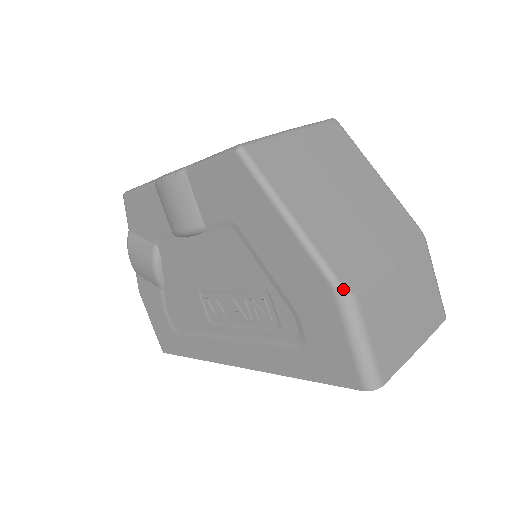
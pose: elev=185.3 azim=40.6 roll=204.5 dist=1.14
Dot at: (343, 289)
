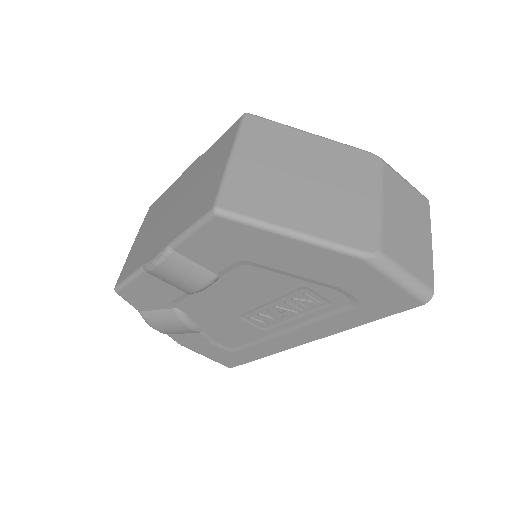
Dot at: (370, 255)
